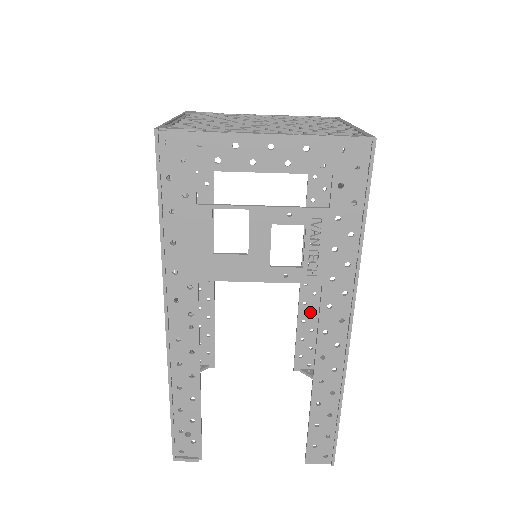
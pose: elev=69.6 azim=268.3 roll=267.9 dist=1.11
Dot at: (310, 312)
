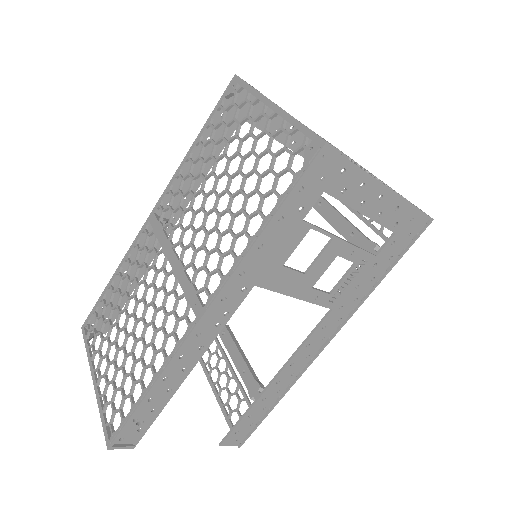
Dot at: occluded
